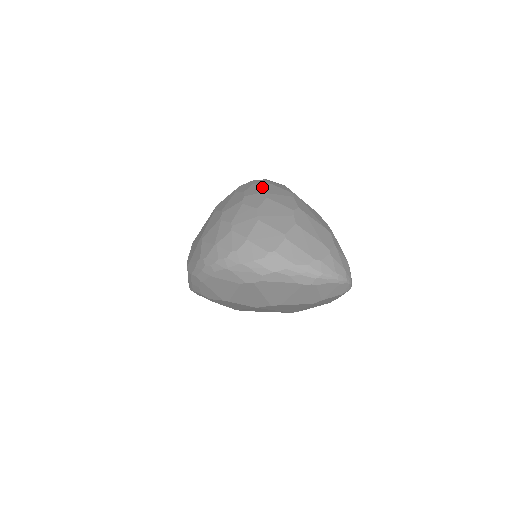
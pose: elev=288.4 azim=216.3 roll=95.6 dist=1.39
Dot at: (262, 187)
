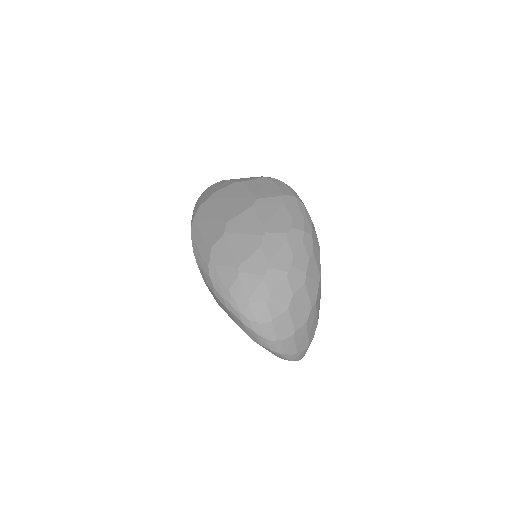
Dot at: (307, 260)
